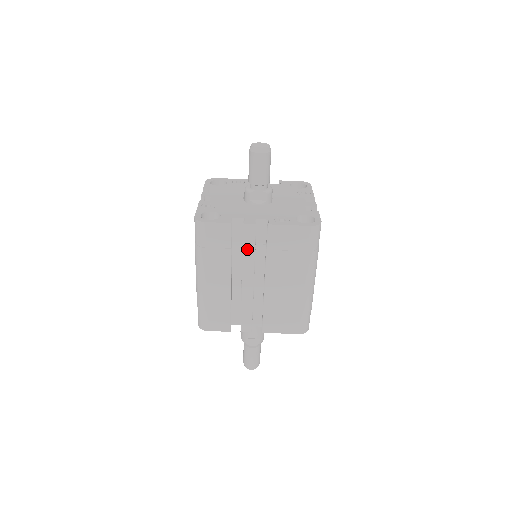
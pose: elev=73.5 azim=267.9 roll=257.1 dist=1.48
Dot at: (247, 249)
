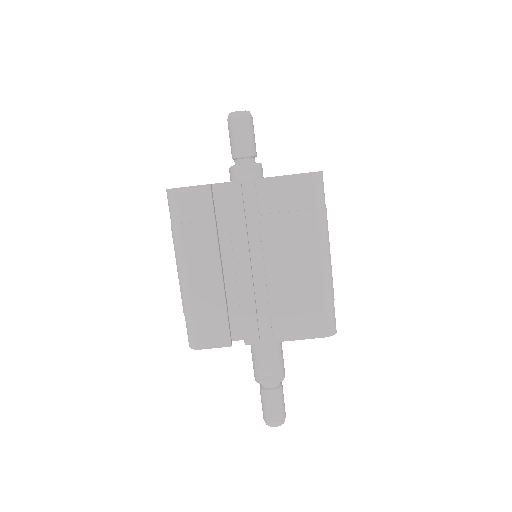
Dot at: (234, 217)
